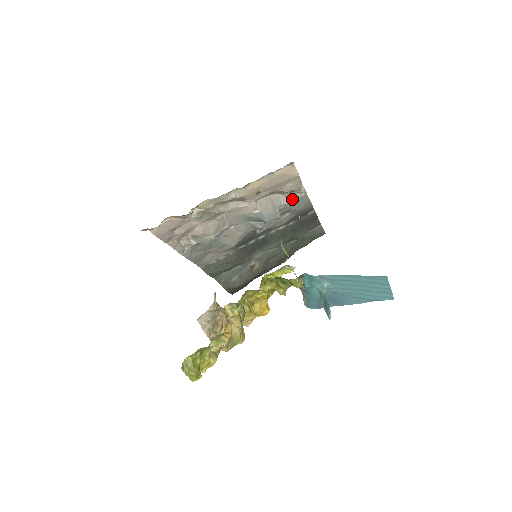
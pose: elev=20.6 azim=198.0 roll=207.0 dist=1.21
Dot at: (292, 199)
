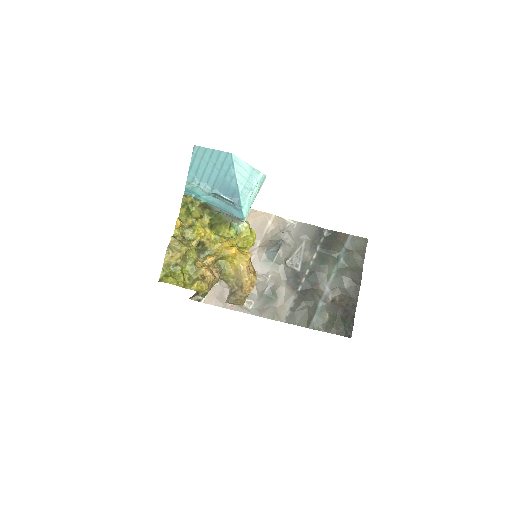
Dot at: (290, 231)
